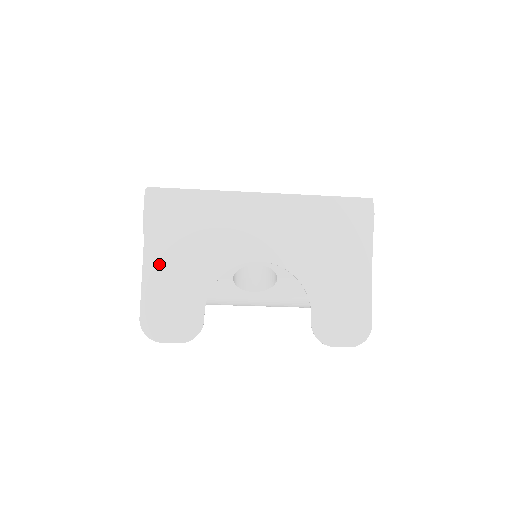
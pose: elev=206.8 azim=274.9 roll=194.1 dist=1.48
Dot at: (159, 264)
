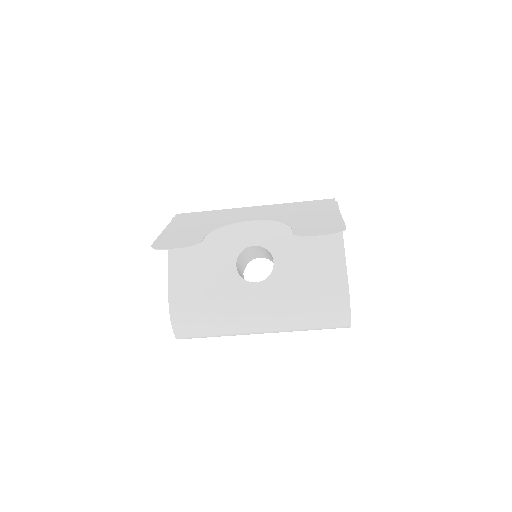
Dot at: (175, 229)
